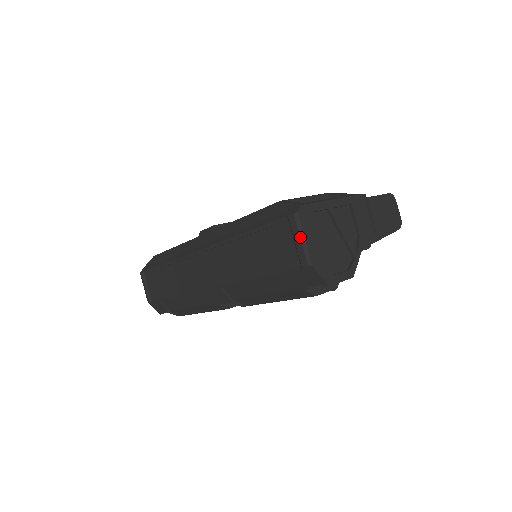
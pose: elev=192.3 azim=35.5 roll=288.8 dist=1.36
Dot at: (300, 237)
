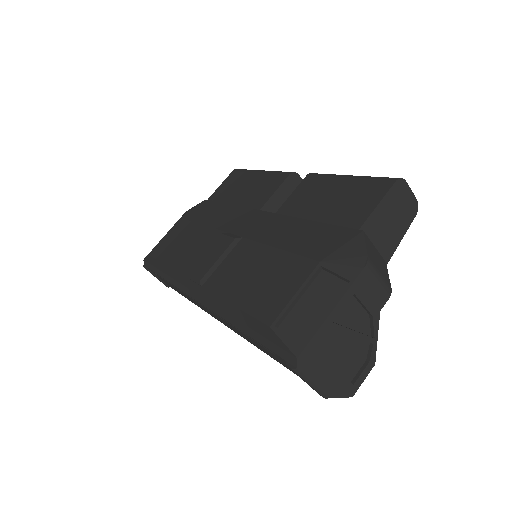
Dot at: (308, 383)
